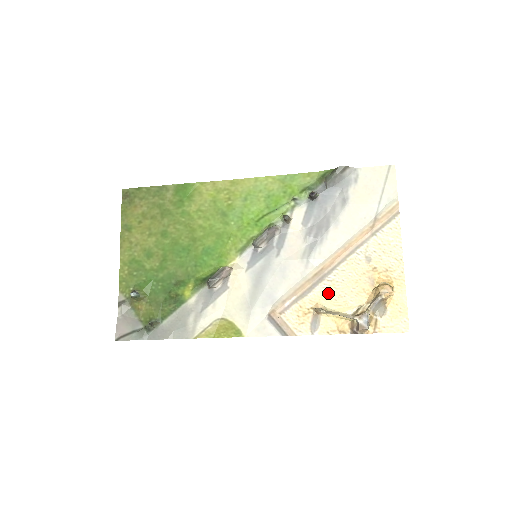
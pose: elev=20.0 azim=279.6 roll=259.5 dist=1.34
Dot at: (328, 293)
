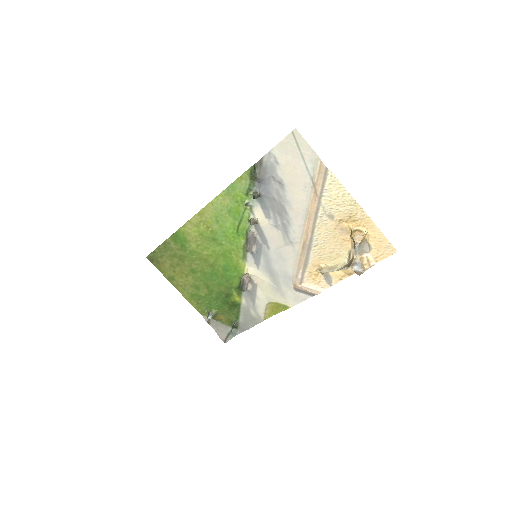
Dot at: (321, 255)
